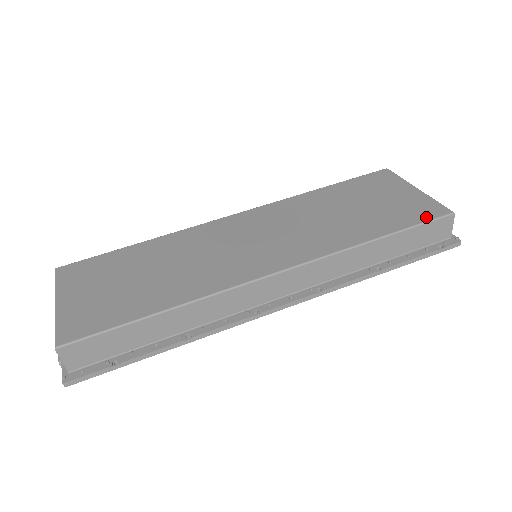
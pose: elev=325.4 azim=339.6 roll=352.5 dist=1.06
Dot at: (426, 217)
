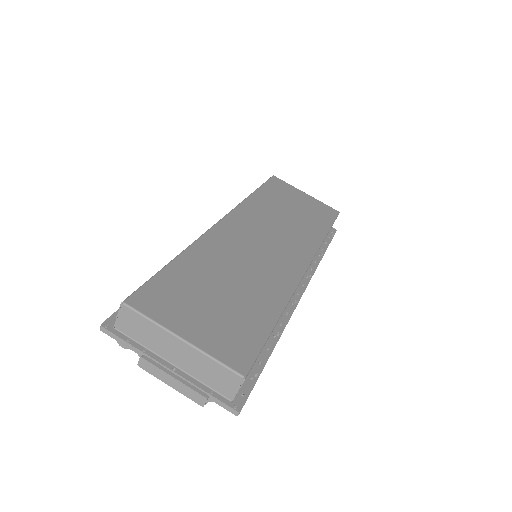
Dot at: (332, 216)
